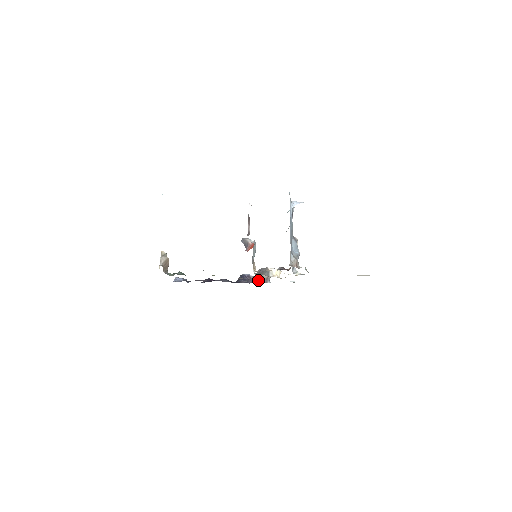
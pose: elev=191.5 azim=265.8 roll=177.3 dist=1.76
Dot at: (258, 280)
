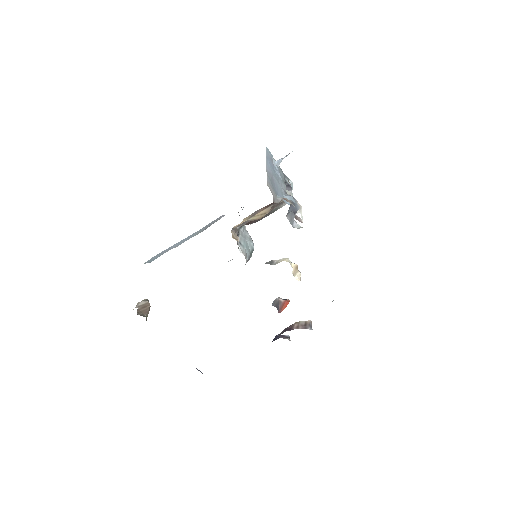
Dot at: (292, 329)
